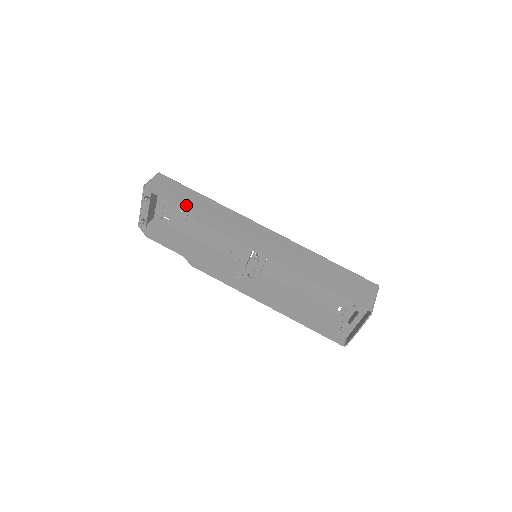
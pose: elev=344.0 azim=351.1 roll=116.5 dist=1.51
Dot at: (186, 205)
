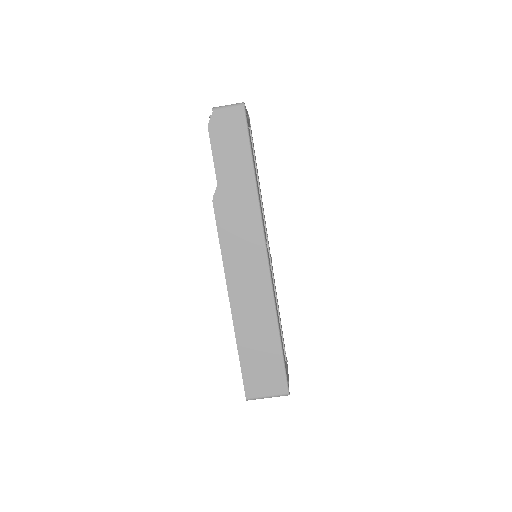
Dot at: (222, 167)
